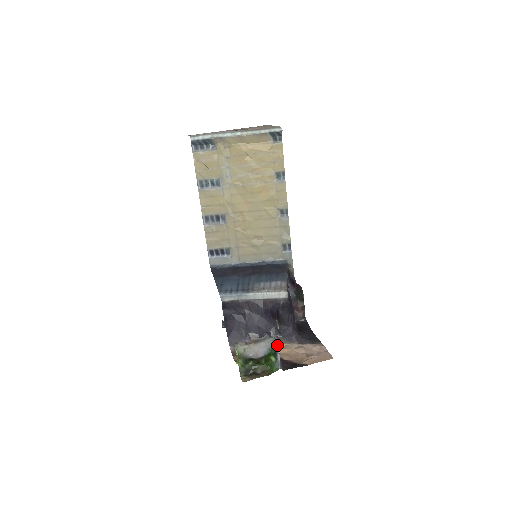
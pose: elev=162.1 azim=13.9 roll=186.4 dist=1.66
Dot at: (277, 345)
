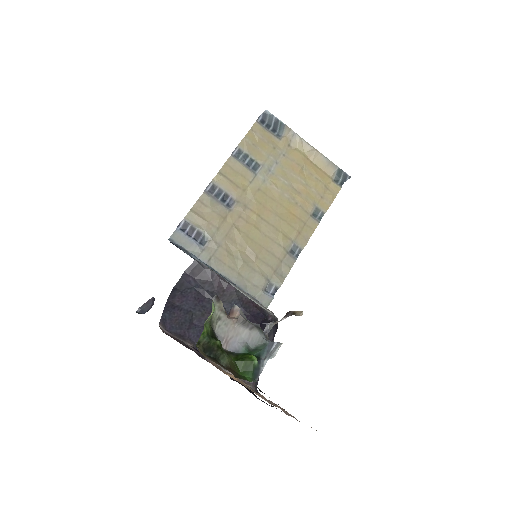
Dot at: (267, 347)
